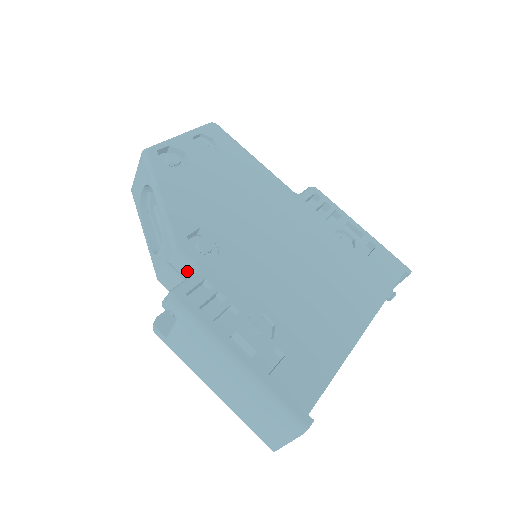
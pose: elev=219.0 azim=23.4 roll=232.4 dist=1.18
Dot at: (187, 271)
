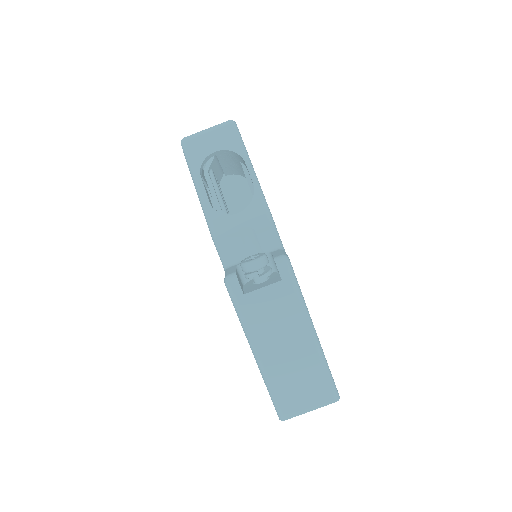
Dot at: (271, 244)
